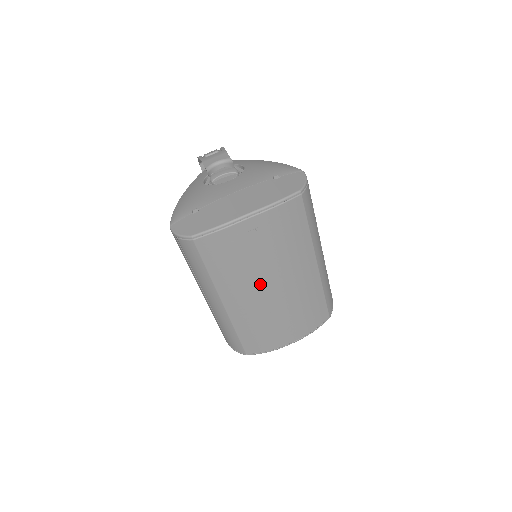
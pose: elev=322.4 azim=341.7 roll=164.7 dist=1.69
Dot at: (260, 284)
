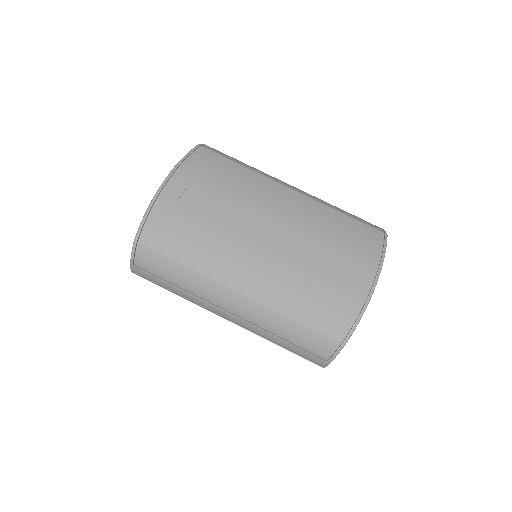
Dot at: (247, 237)
